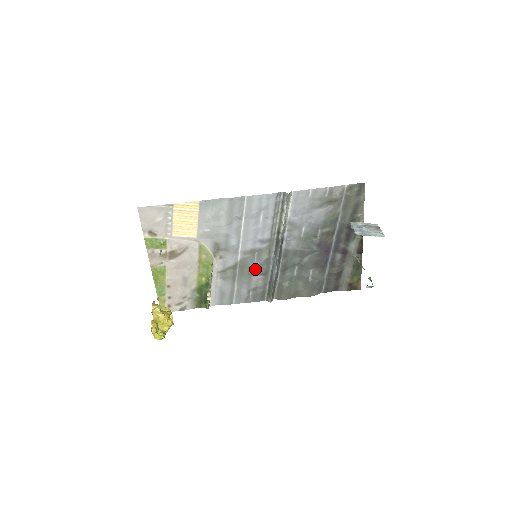
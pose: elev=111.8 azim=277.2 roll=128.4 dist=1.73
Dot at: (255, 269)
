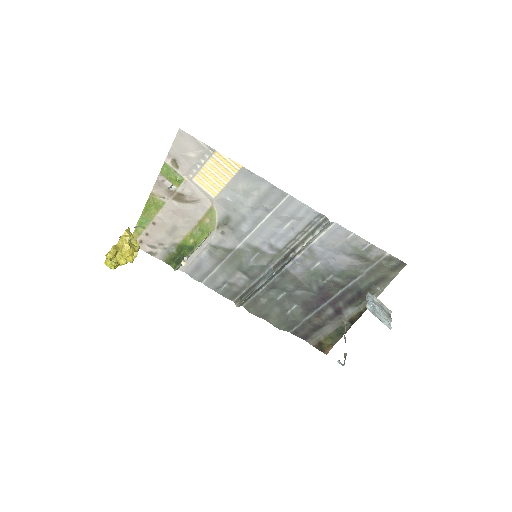
Dot at: (246, 267)
